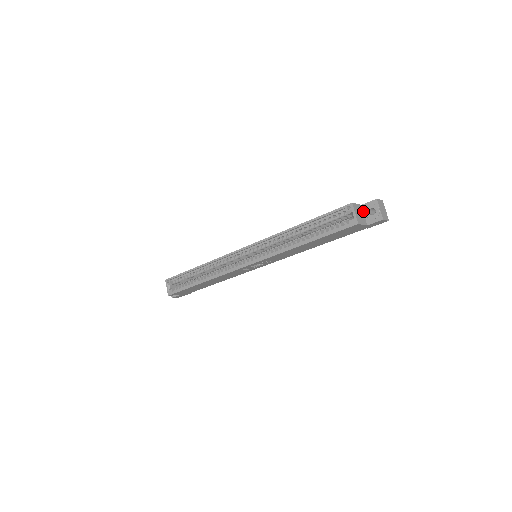
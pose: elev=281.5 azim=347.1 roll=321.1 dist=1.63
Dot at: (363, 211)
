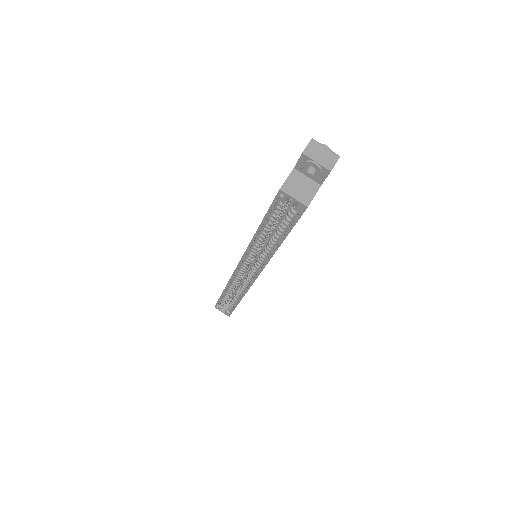
Dot at: (302, 173)
